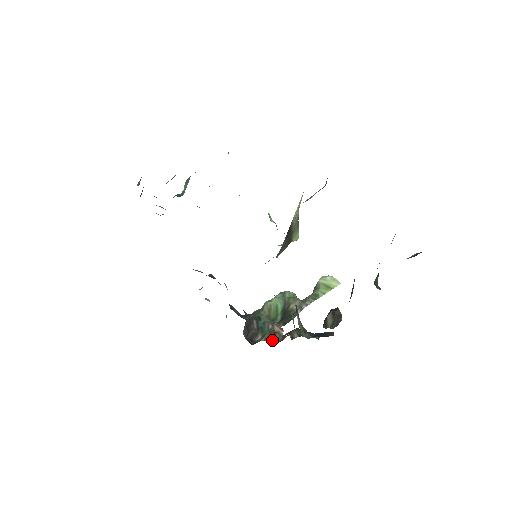
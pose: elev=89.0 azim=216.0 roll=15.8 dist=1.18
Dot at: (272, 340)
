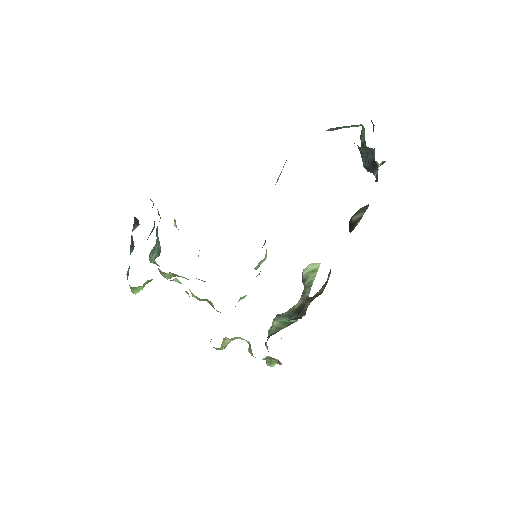
Dot at: (317, 296)
